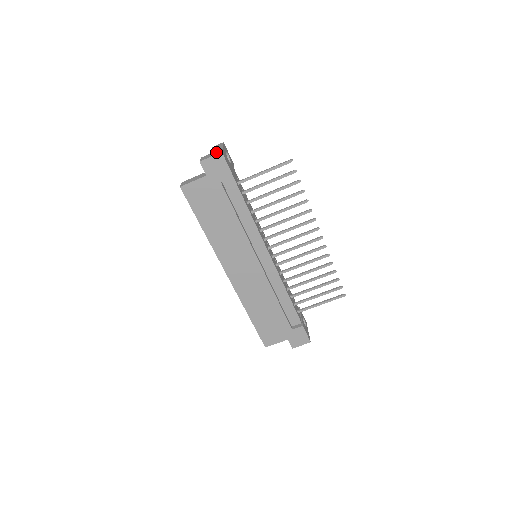
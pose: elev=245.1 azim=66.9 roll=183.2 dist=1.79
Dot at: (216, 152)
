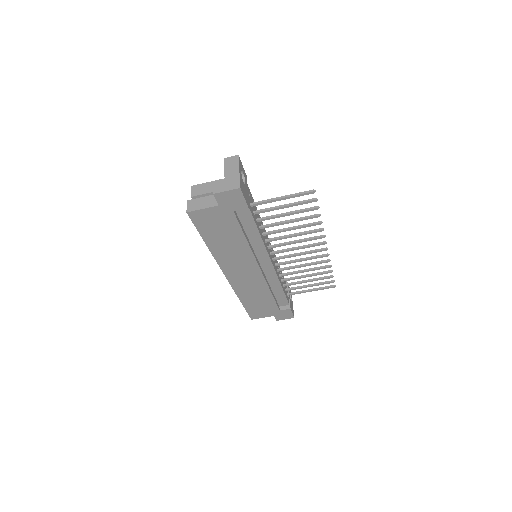
Dot at: (232, 183)
